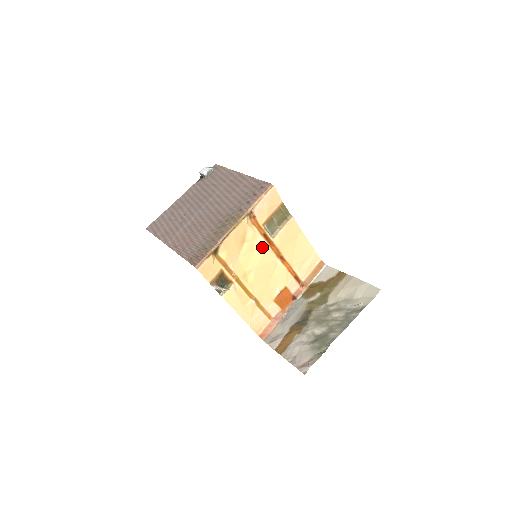
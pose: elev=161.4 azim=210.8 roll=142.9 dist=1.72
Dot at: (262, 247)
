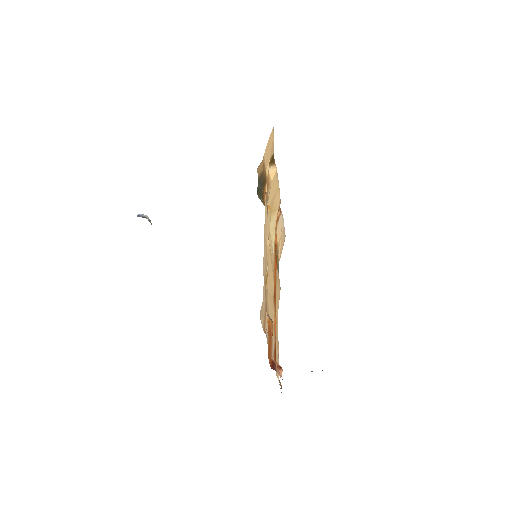
Dot at: (272, 251)
